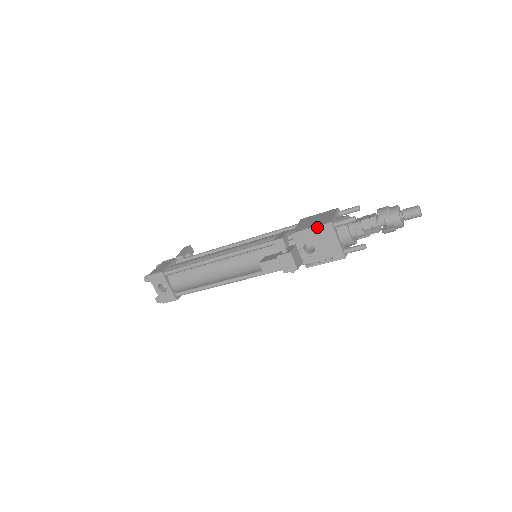
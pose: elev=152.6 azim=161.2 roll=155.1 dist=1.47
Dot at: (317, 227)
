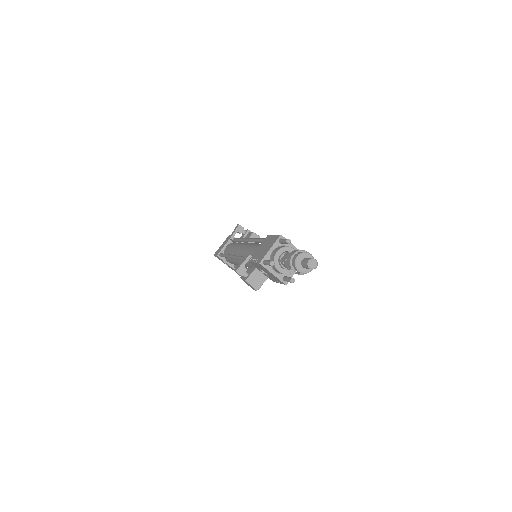
Dot at: (256, 263)
